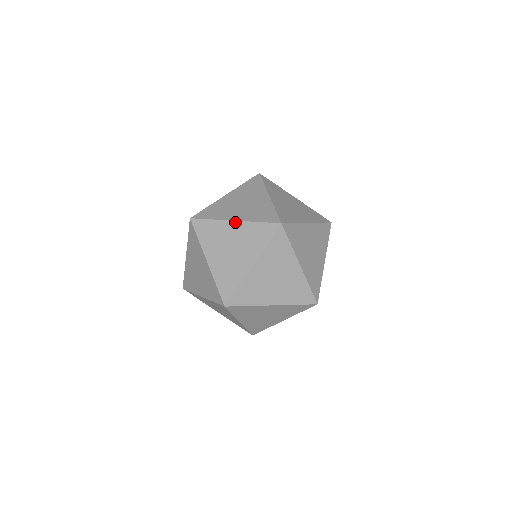
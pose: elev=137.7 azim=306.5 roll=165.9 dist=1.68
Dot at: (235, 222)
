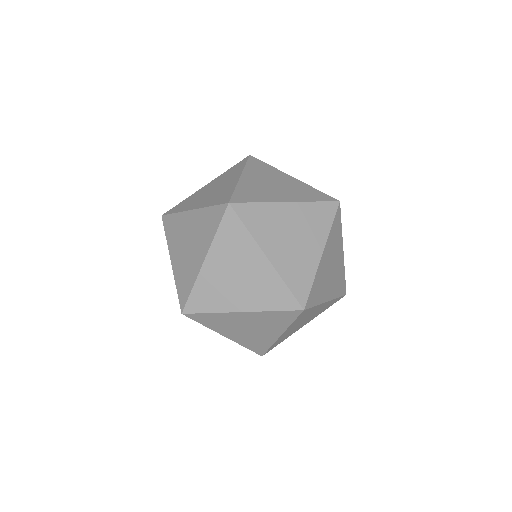
Dot at: (243, 313)
